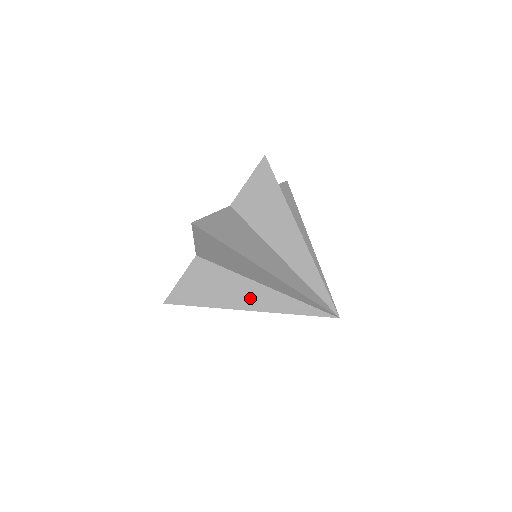
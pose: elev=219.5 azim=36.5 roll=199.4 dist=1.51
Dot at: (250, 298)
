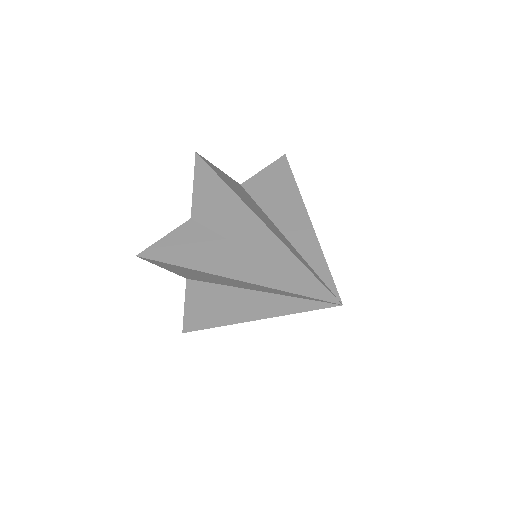
Dot at: (245, 308)
